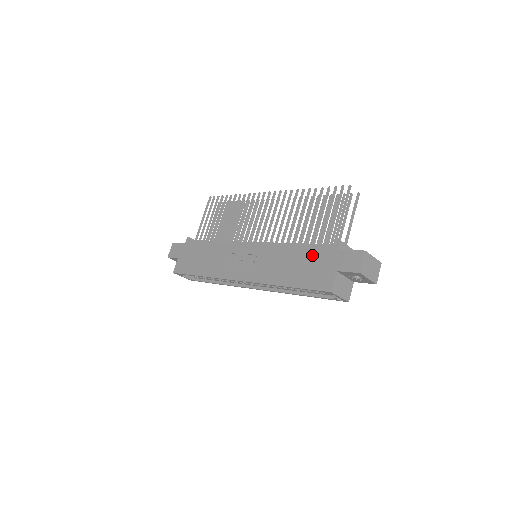
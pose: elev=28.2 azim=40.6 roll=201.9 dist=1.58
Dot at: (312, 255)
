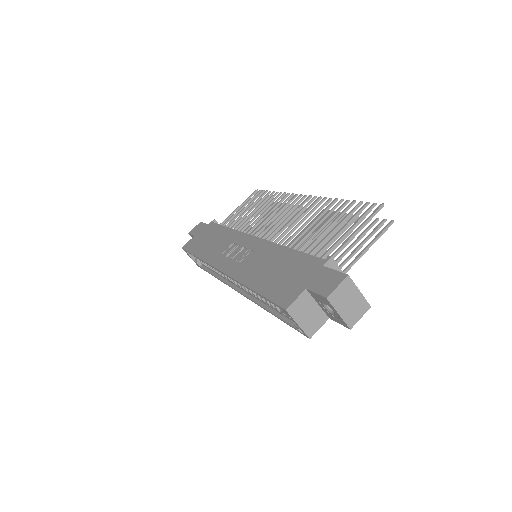
Dot at: (296, 264)
